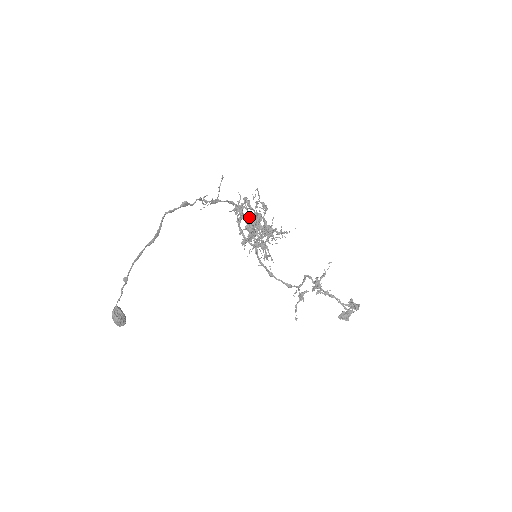
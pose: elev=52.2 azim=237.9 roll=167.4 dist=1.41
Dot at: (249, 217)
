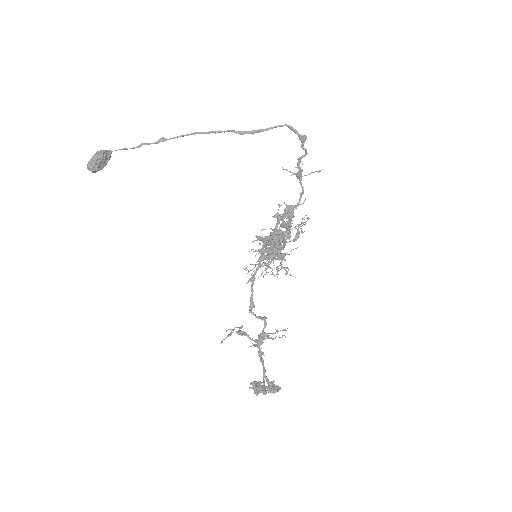
Dot at: (290, 222)
